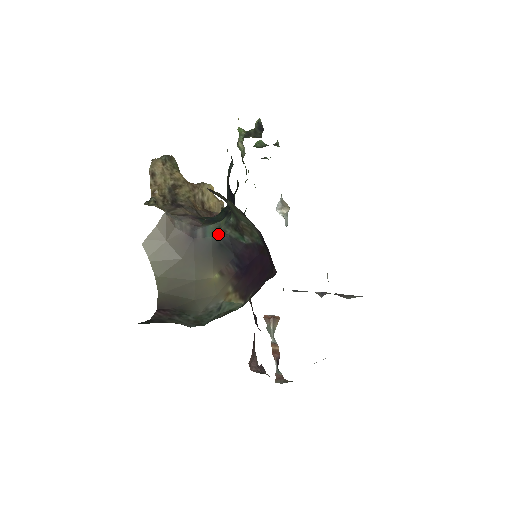
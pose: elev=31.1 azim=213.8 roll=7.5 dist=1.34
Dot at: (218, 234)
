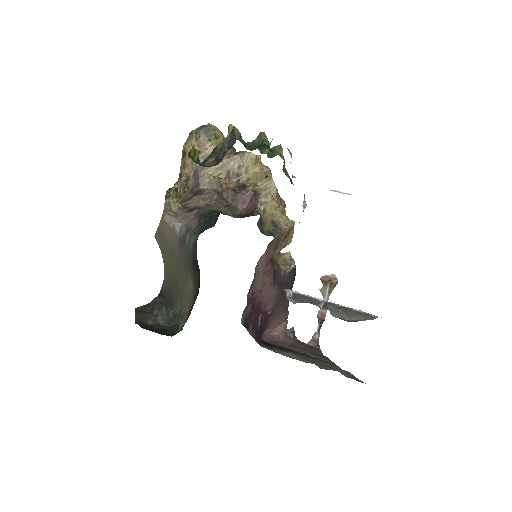
Dot at: (194, 249)
